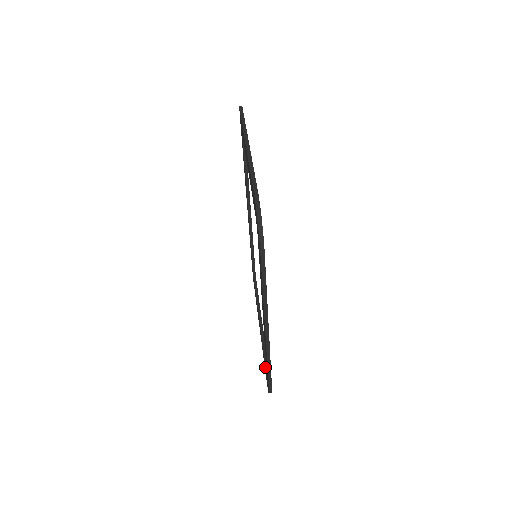
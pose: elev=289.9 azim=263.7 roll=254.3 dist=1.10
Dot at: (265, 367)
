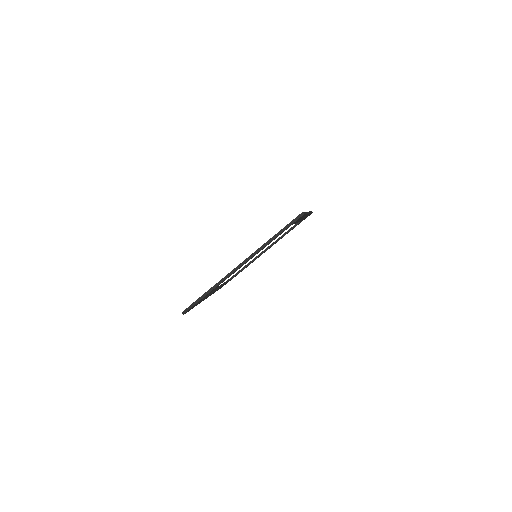
Dot at: (235, 274)
